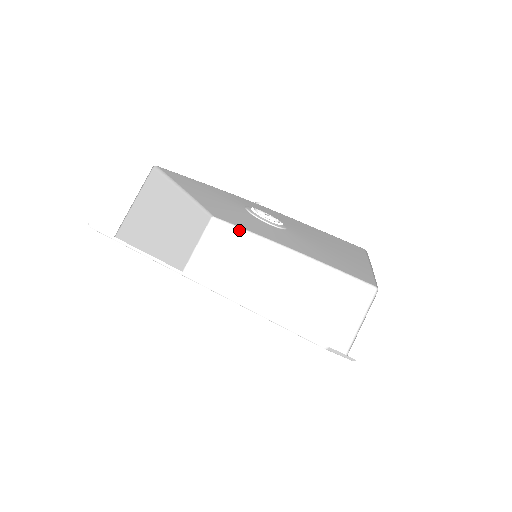
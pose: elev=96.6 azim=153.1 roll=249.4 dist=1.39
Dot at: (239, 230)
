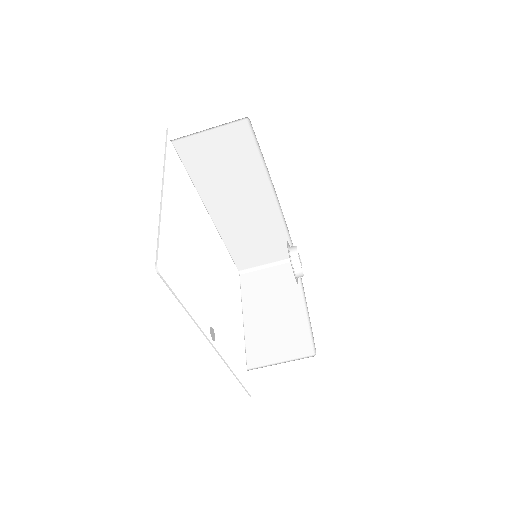
Dot at: (258, 150)
